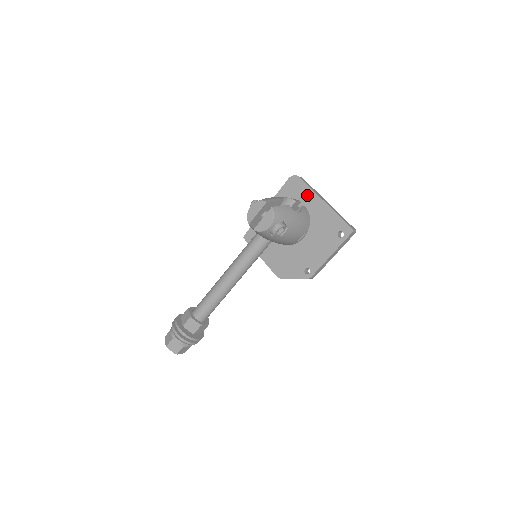
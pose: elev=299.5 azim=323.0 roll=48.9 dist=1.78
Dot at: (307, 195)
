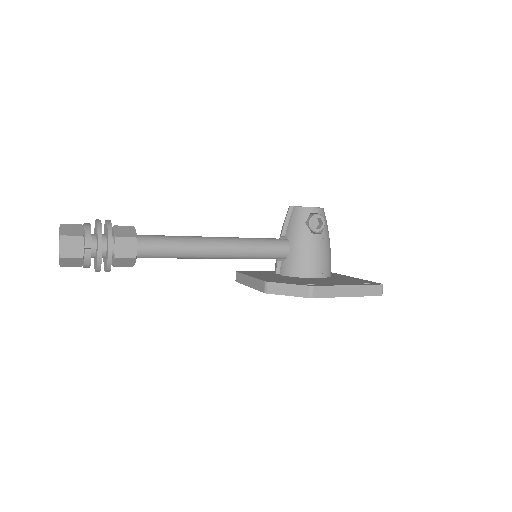
Dot at: (332, 274)
